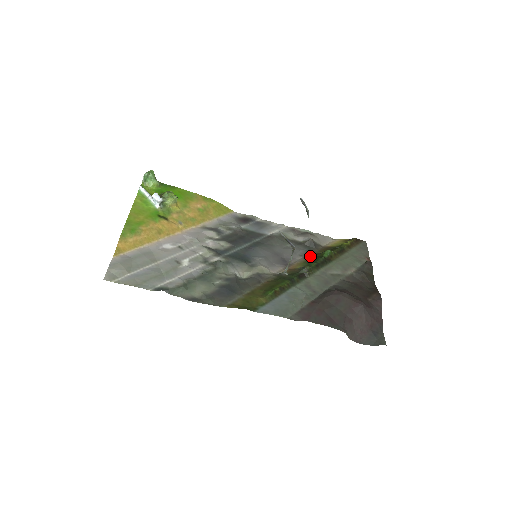
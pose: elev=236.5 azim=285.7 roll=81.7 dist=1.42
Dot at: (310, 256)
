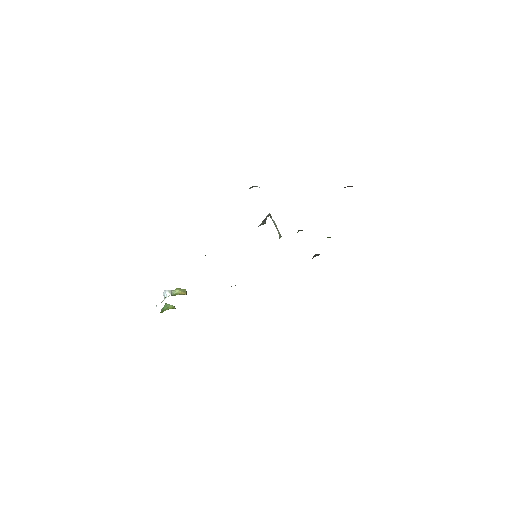
Dot at: occluded
